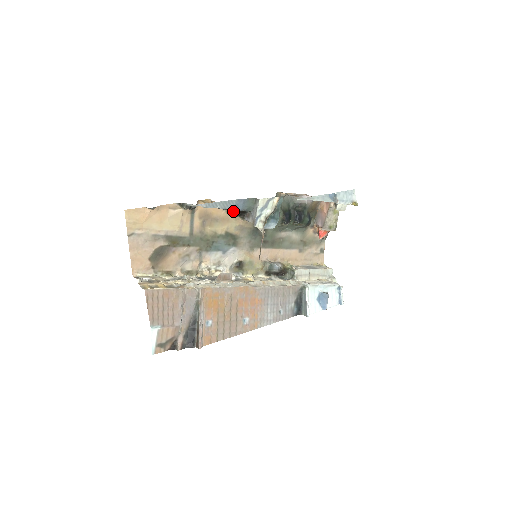
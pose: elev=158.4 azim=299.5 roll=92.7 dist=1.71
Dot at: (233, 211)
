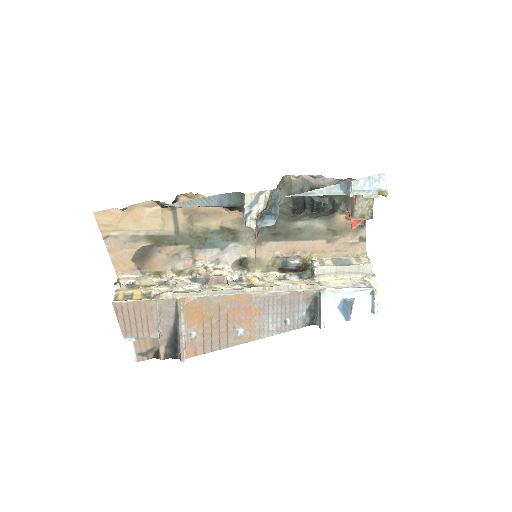
Dot at: occluded
